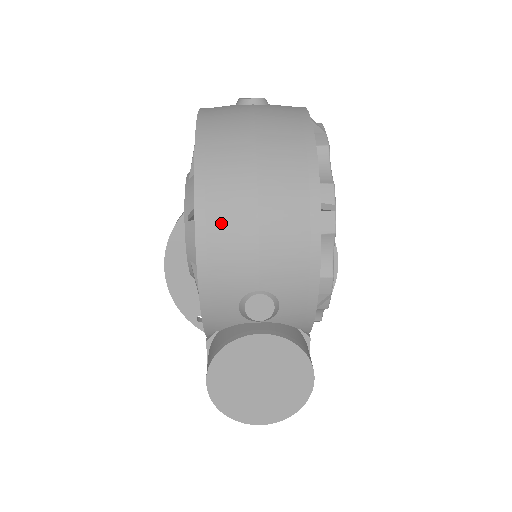
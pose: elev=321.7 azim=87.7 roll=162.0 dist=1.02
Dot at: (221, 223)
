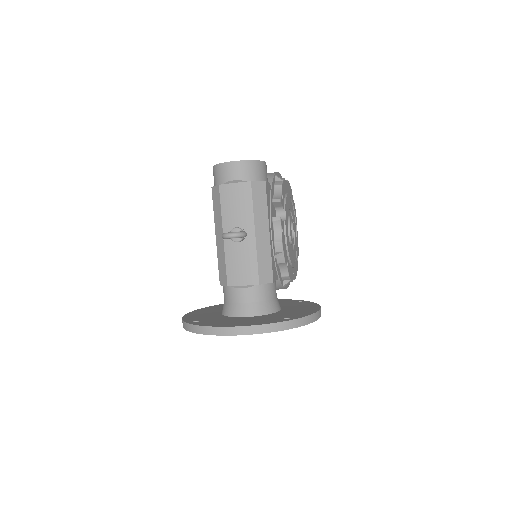
Dot at: occluded
